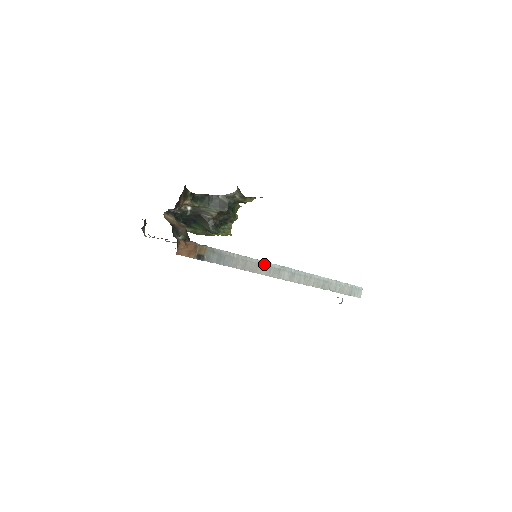
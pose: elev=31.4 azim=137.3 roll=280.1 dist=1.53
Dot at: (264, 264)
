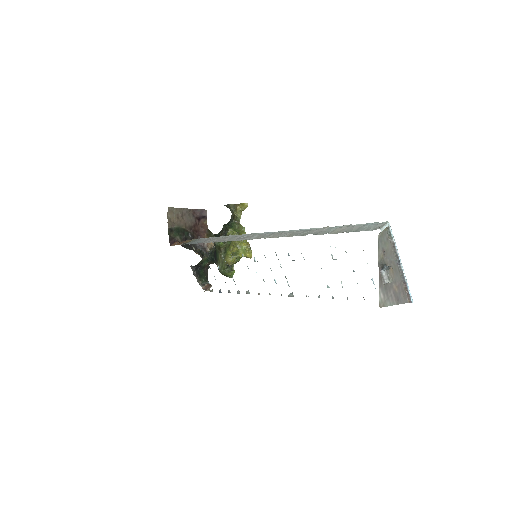
Dot at: (233, 237)
